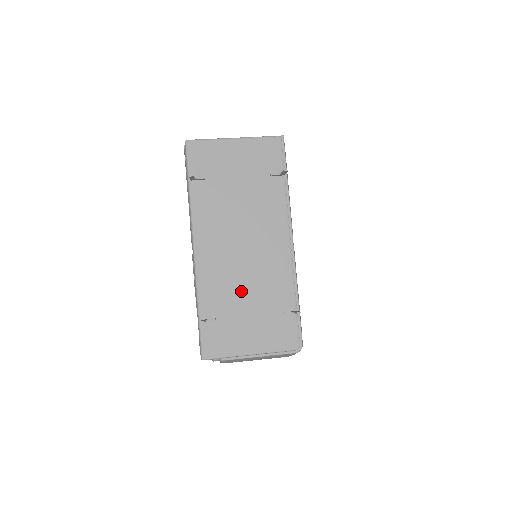
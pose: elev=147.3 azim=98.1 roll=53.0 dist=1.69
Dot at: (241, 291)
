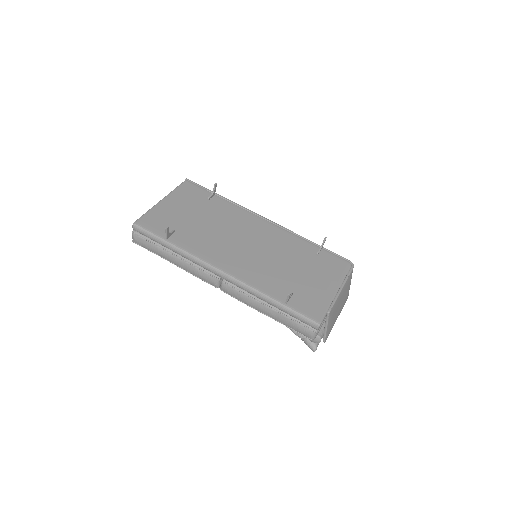
Dot at: (281, 267)
